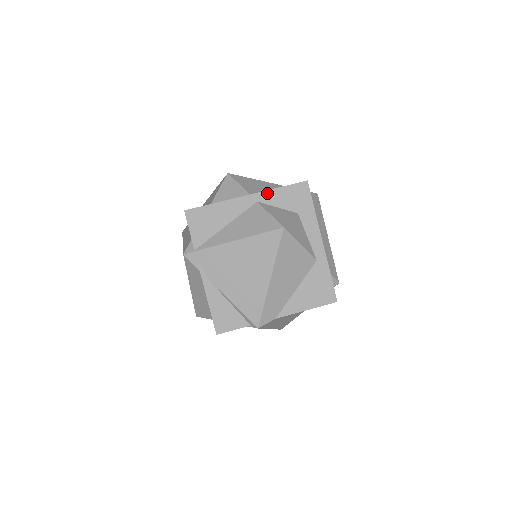
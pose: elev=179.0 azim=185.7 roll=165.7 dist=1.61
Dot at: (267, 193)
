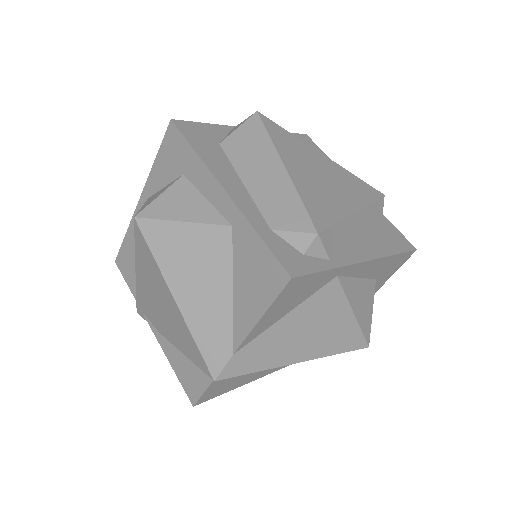
Dot at: (150, 178)
